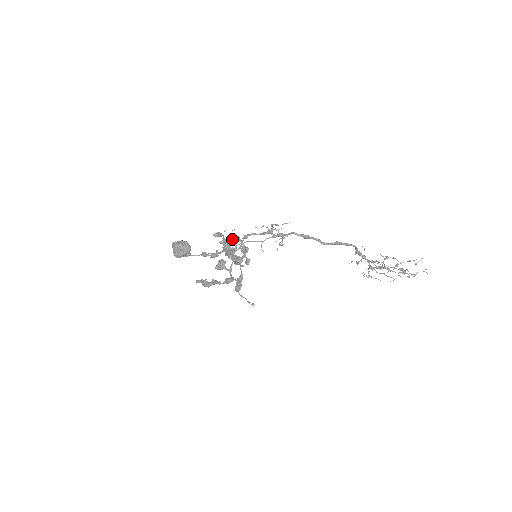
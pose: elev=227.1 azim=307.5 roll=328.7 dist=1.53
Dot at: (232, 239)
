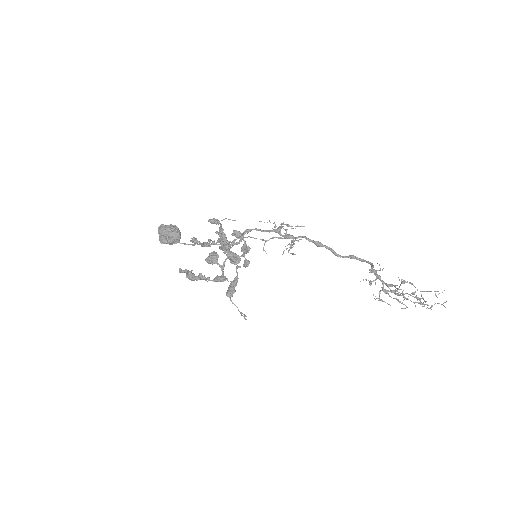
Dot at: (232, 234)
